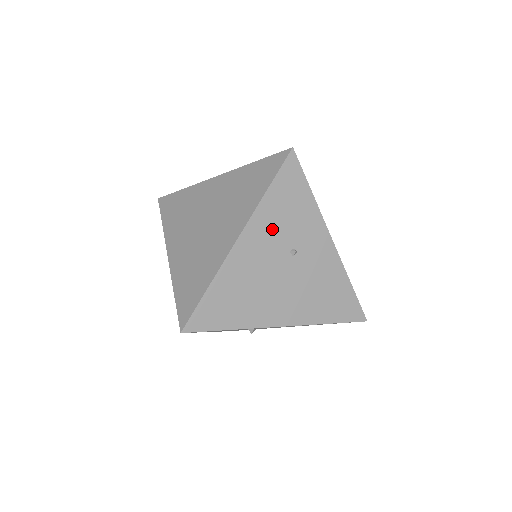
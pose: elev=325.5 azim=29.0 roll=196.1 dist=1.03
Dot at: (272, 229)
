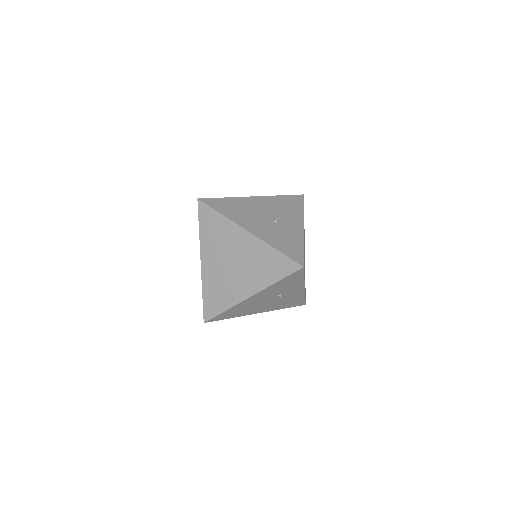
Dot at: (272, 291)
